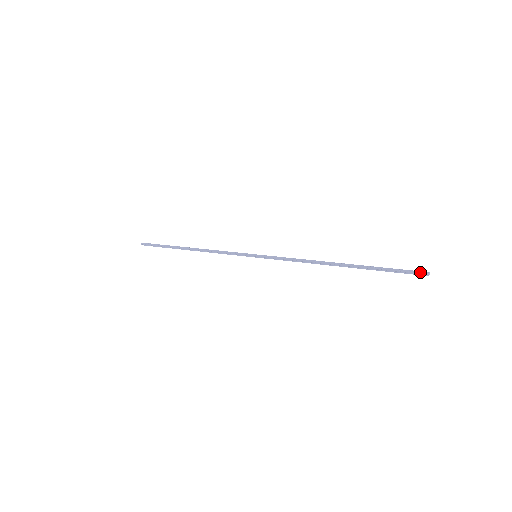
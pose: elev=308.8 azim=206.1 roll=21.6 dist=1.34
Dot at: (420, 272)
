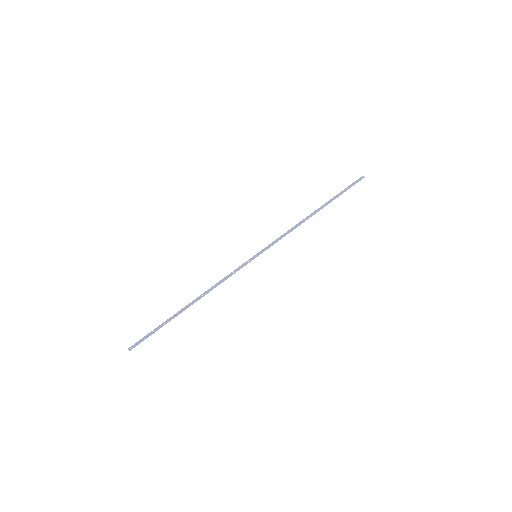
Dot at: (360, 180)
